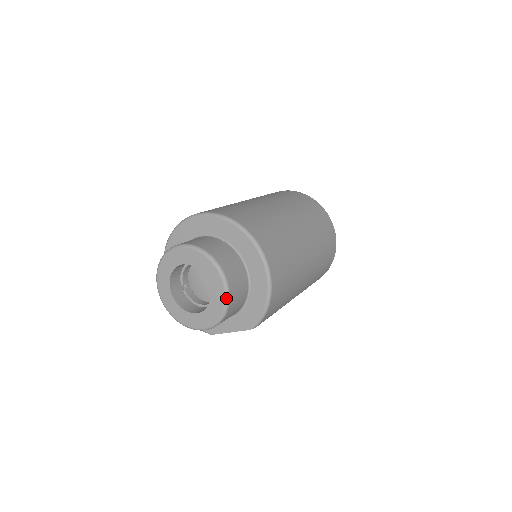
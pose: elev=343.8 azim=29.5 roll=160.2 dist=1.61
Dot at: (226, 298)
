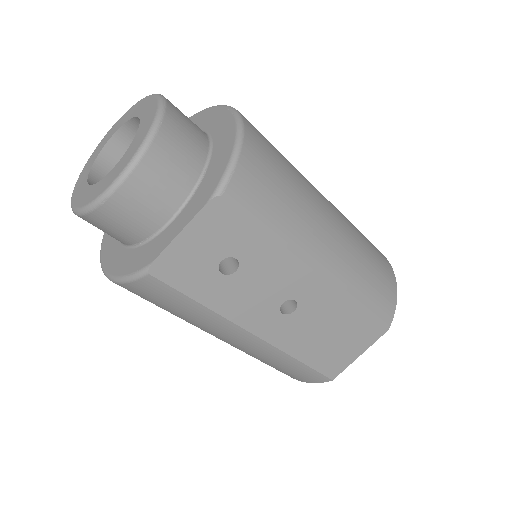
Dot at: (159, 108)
